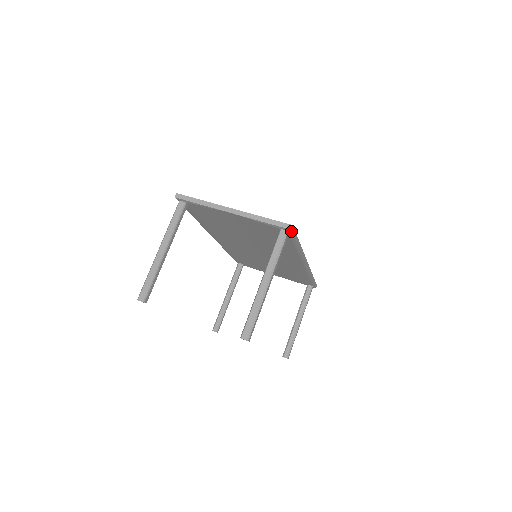
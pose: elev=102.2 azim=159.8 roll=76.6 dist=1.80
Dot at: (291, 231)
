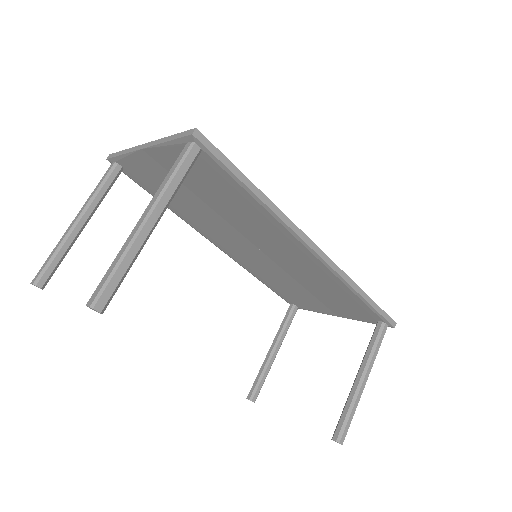
Dot at: (197, 140)
